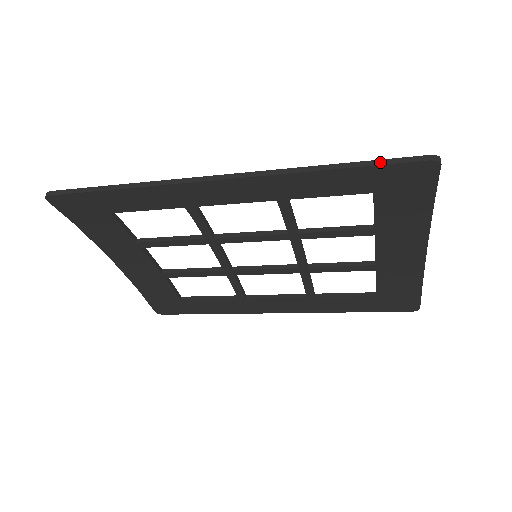
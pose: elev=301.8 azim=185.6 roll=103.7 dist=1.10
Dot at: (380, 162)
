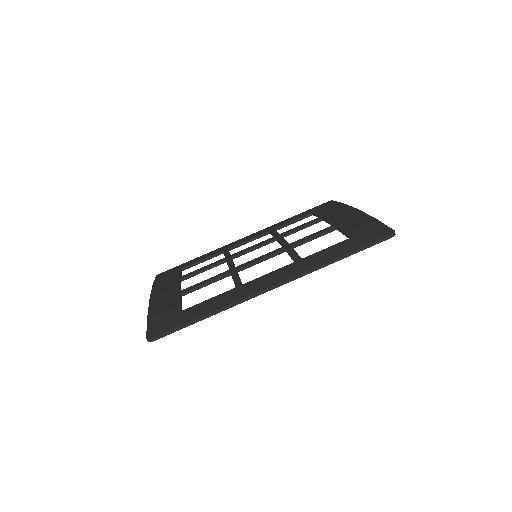
Dot at: (366, 247)
